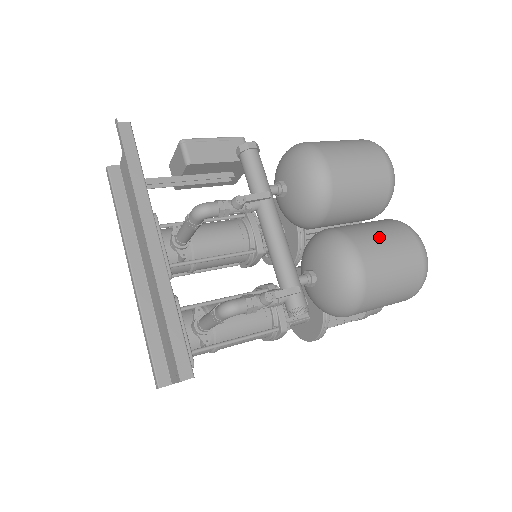
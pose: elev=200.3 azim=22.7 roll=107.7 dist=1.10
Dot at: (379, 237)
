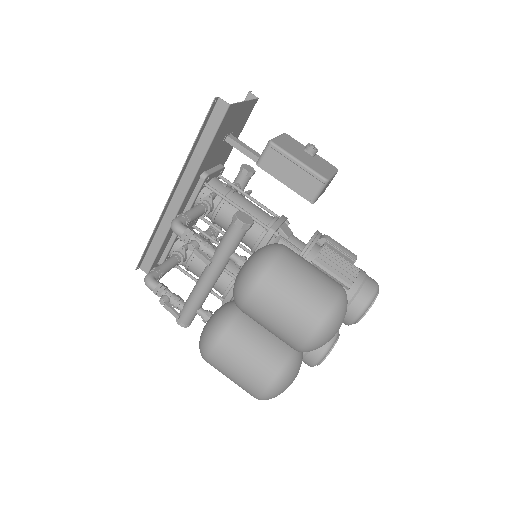
Dot at: (242, 357)
